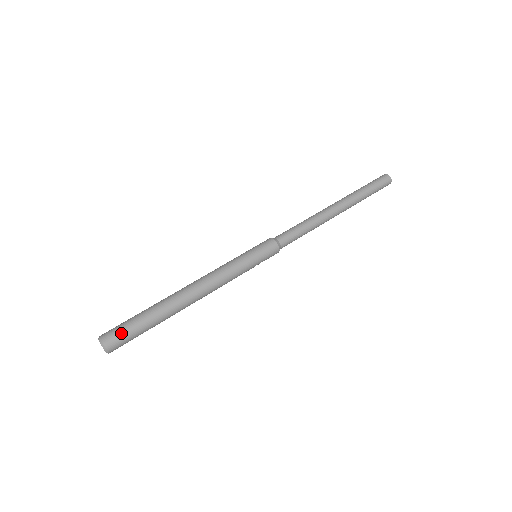
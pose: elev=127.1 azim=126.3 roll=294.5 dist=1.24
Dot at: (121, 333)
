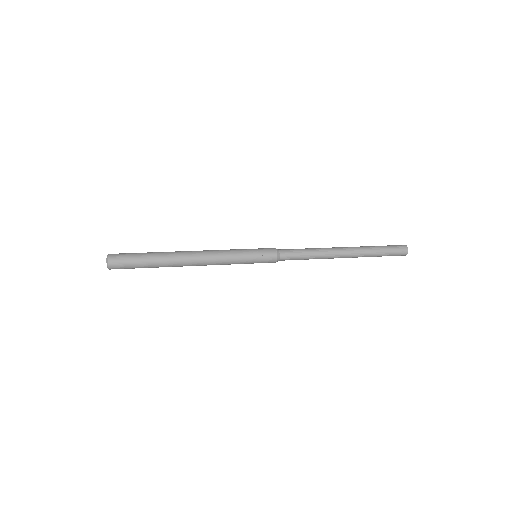
Dot at: (125, 253)
